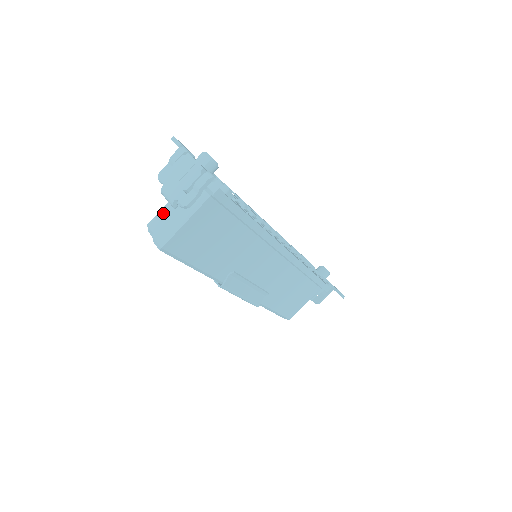
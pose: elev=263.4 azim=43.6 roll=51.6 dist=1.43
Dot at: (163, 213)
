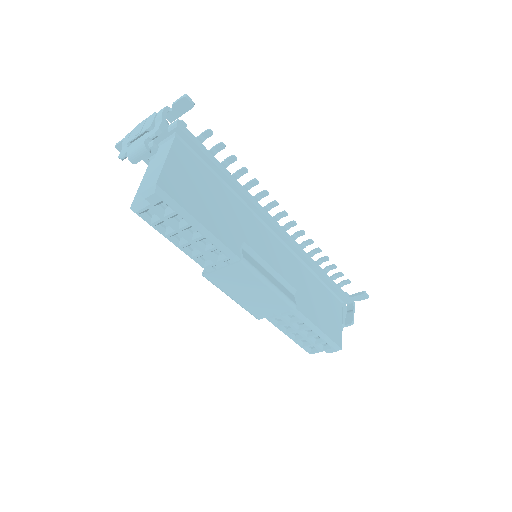
Dot at: (140, 190)
